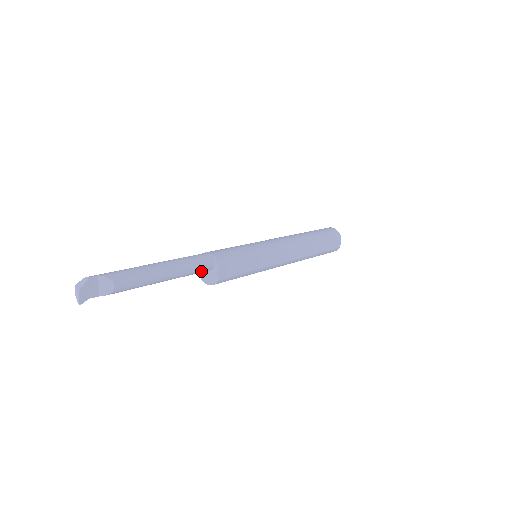
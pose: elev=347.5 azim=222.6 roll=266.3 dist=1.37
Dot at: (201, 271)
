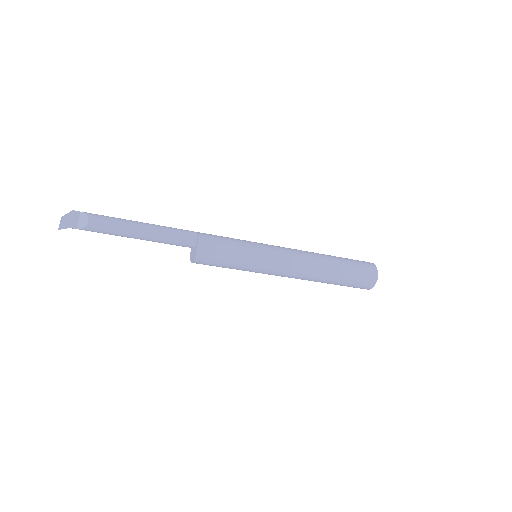
Dot at: (182, 243)
